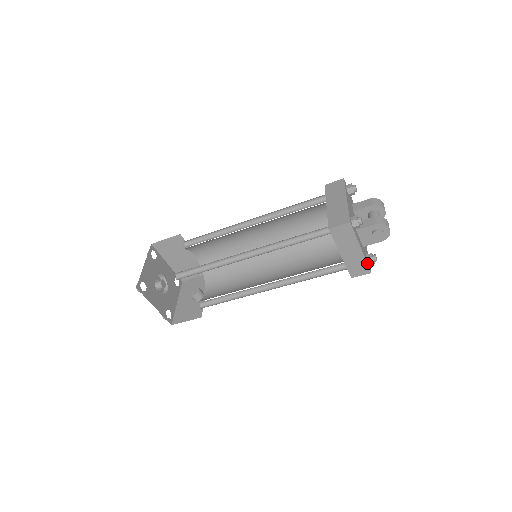
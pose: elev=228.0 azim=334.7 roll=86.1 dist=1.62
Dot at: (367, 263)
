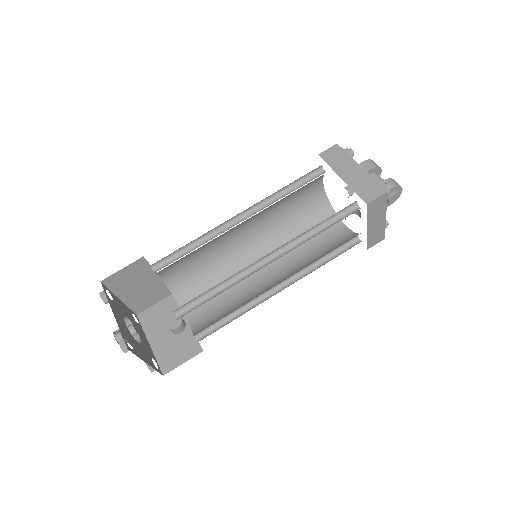
Dot at: occluded
